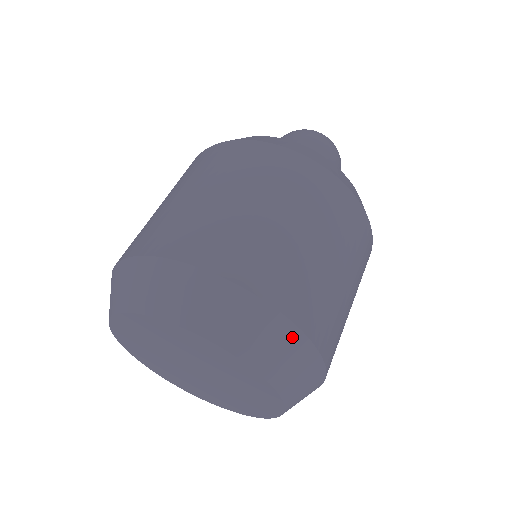
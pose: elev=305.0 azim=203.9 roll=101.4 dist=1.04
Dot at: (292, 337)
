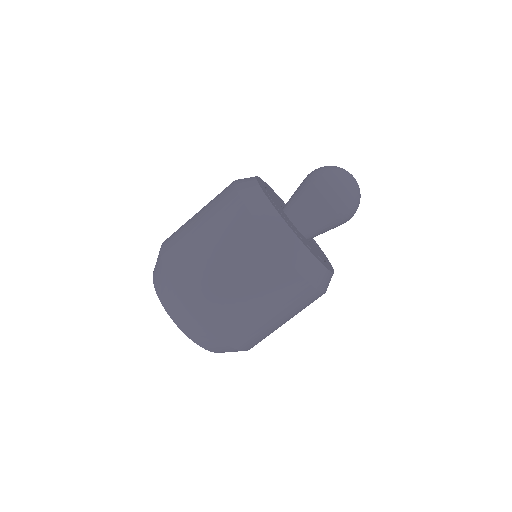
Dot at: (207, 334)
